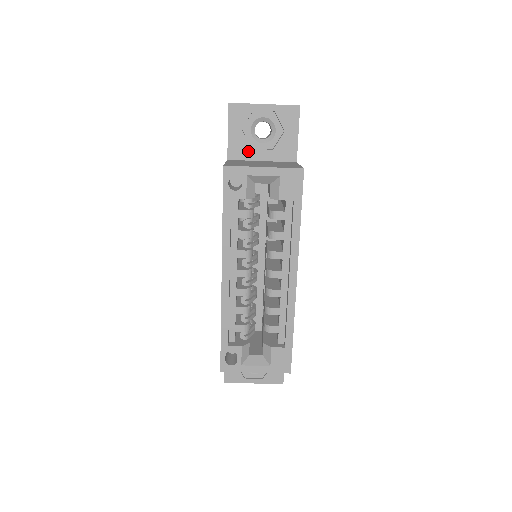
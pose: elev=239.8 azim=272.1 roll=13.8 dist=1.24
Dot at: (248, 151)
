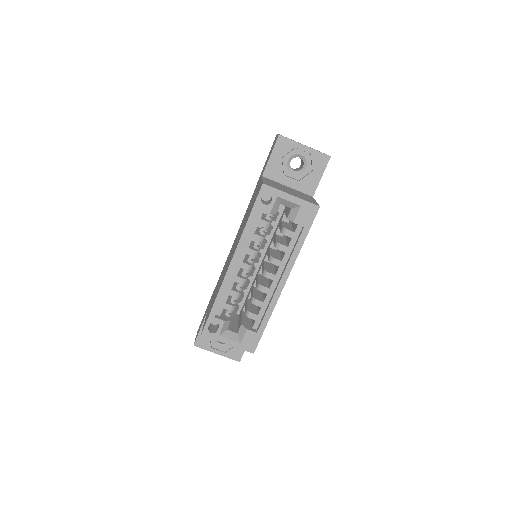
Dot at: (280, 175)
